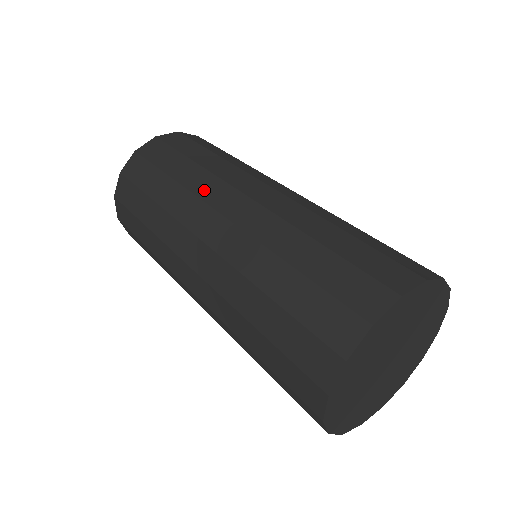
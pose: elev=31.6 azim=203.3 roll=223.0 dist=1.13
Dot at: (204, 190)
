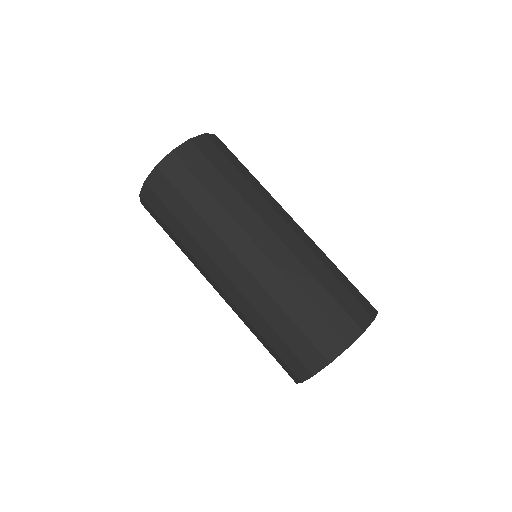
Dot at: (257, 205)
